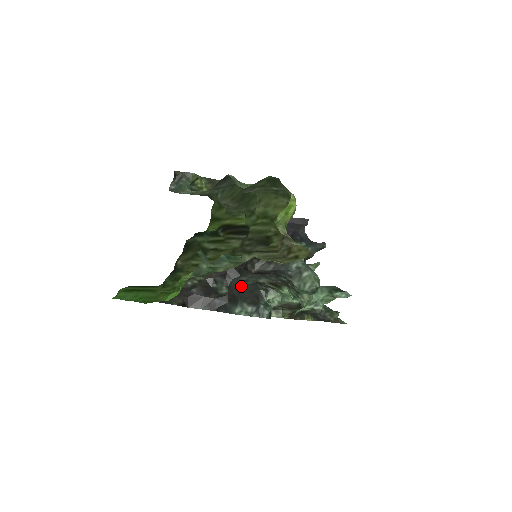
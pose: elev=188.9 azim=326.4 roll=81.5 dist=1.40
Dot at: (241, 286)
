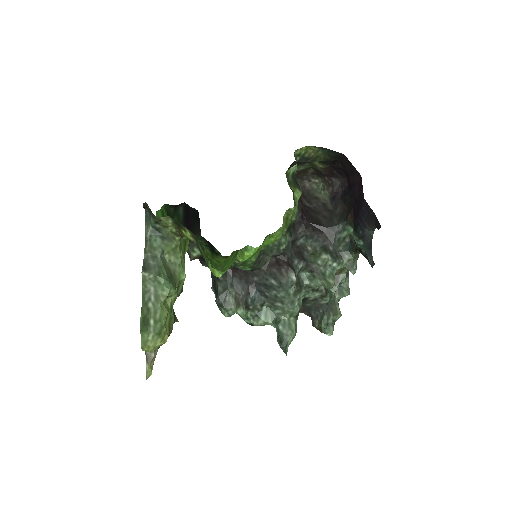
Dot at: (215, 281)
